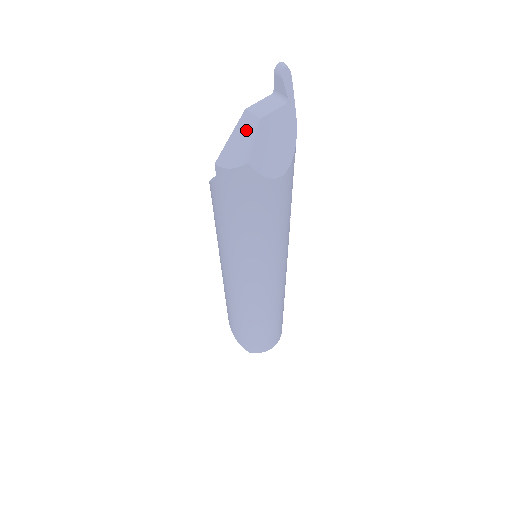
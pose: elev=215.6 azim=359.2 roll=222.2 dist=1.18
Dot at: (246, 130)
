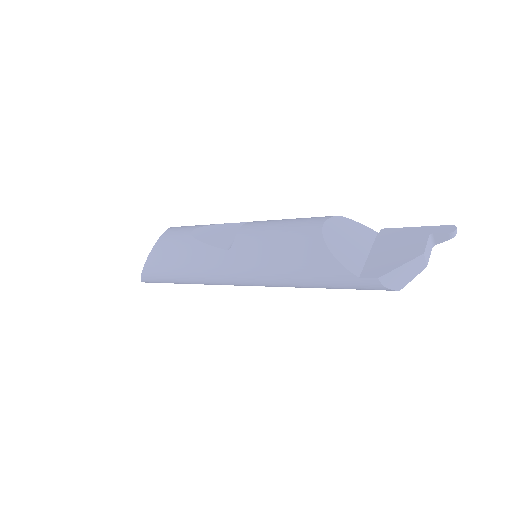
Dot at: (414, 268)
